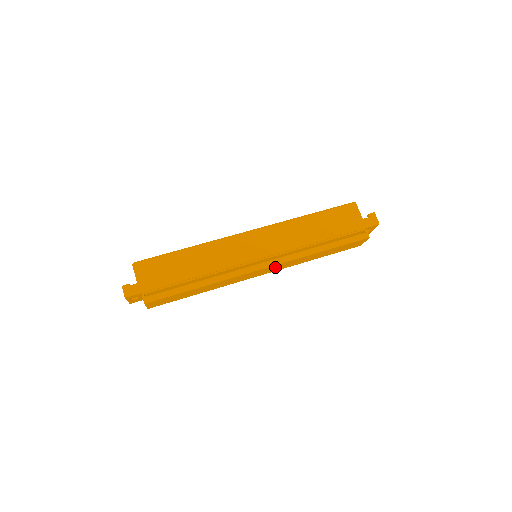
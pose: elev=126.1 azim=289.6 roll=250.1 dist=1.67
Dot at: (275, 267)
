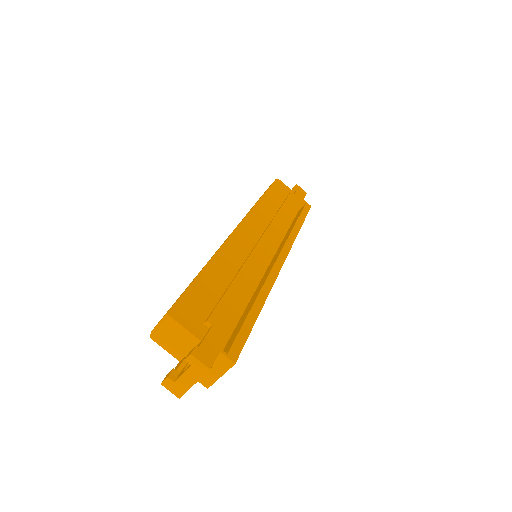
Dot at: occluded
